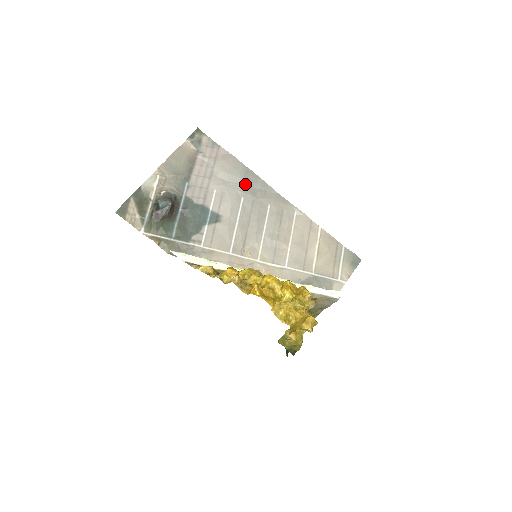
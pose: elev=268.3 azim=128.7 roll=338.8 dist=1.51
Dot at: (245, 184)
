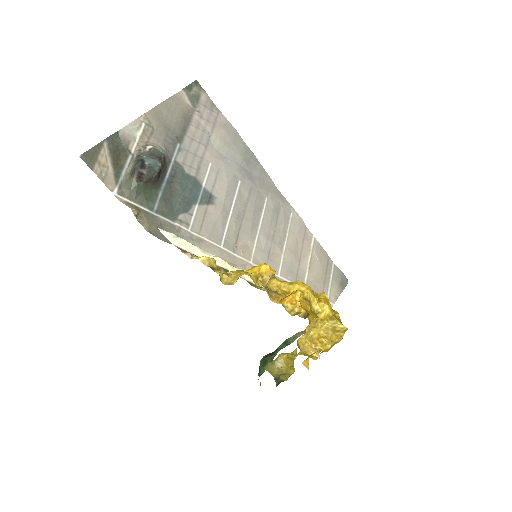
Dot at: (243, 166)
